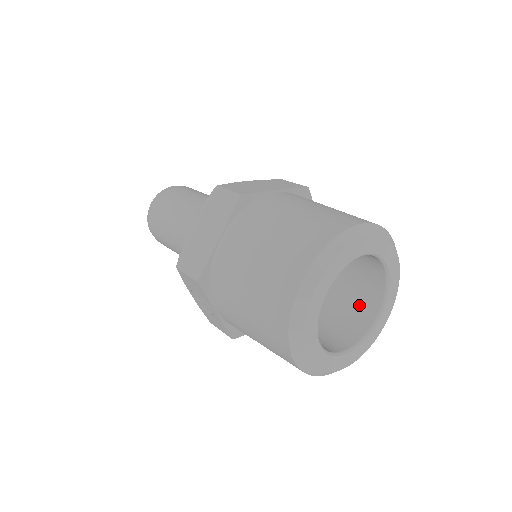
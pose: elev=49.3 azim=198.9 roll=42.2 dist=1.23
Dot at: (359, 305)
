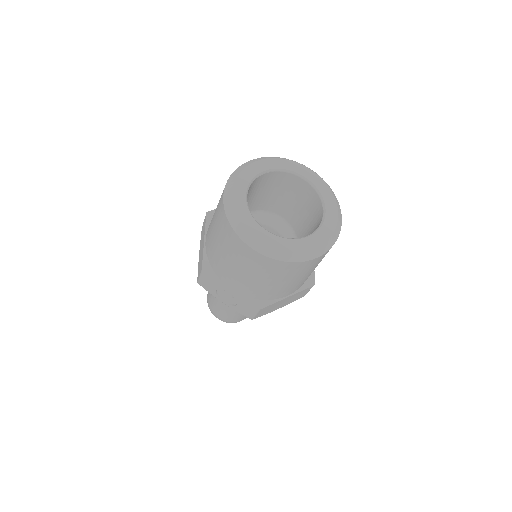
Dot at: (315, 218)
